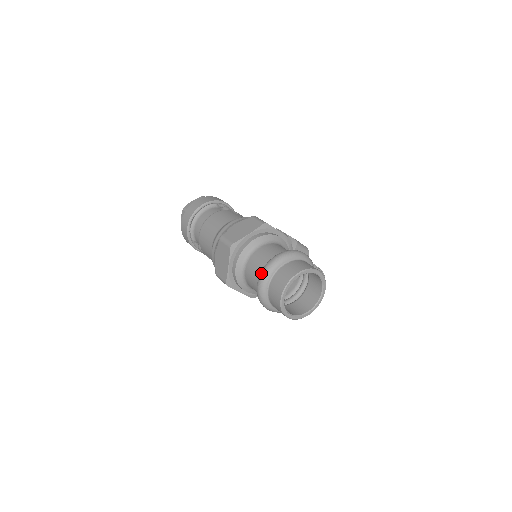
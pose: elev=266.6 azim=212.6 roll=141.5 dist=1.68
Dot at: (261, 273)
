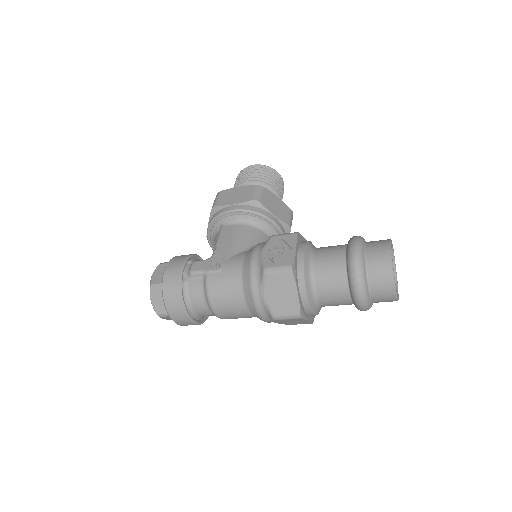
Dot at: (360, 306)
